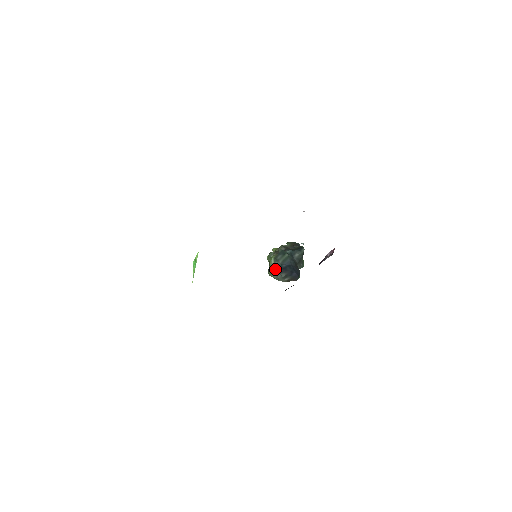
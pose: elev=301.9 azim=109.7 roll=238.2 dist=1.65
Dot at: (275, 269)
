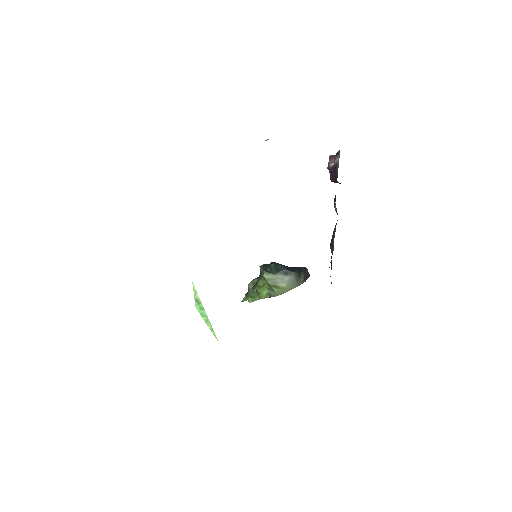
Dot at: (282, 274)
